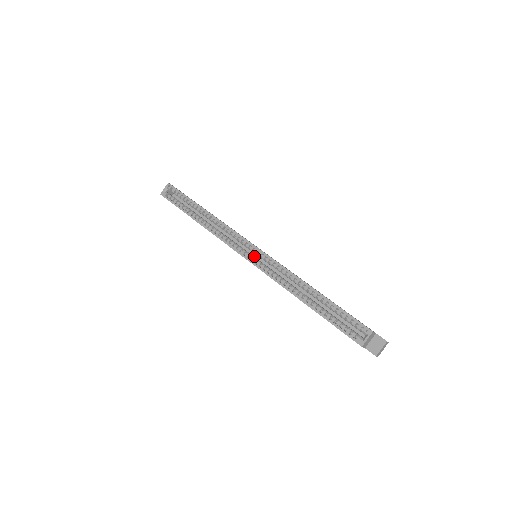
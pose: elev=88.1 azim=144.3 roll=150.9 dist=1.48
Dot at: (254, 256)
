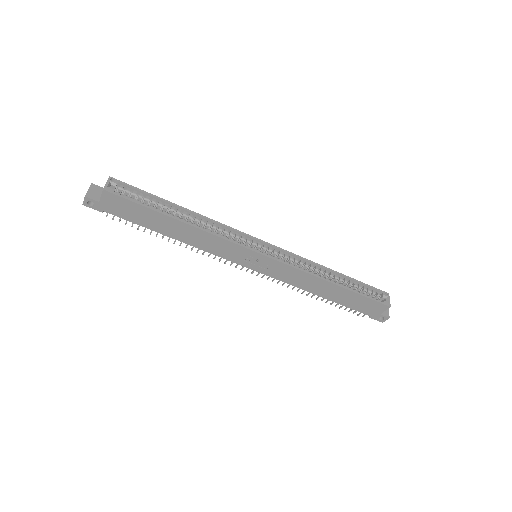
Dot at: occluded
